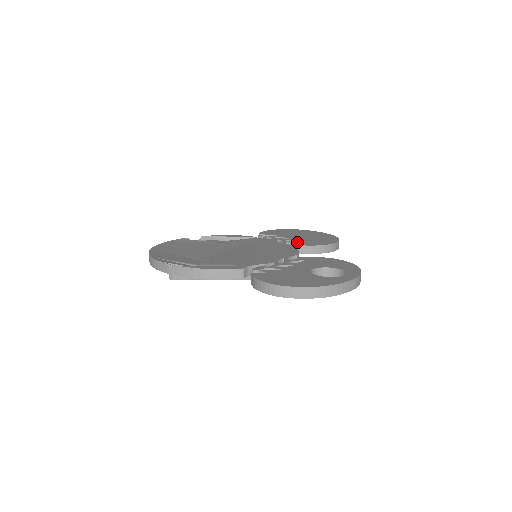
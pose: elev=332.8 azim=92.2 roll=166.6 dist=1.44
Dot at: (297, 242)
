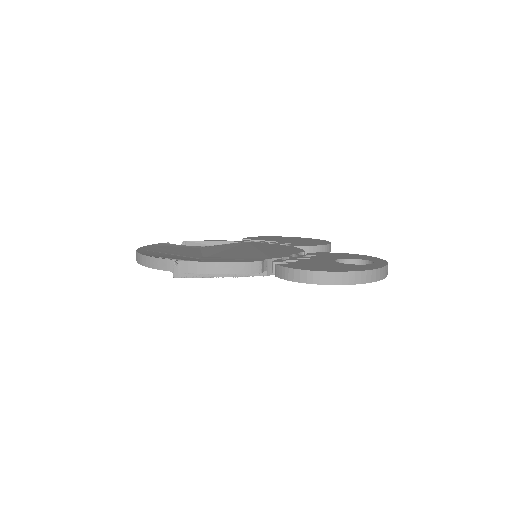
Dot at: (291, 244)
